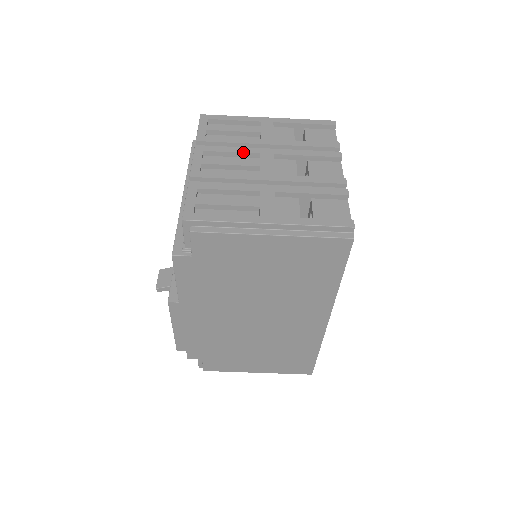
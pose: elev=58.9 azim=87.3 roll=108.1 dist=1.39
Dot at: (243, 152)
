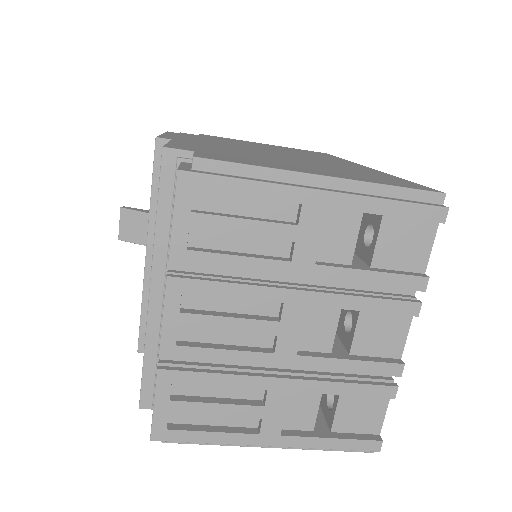
Dot at: (254, 299)
